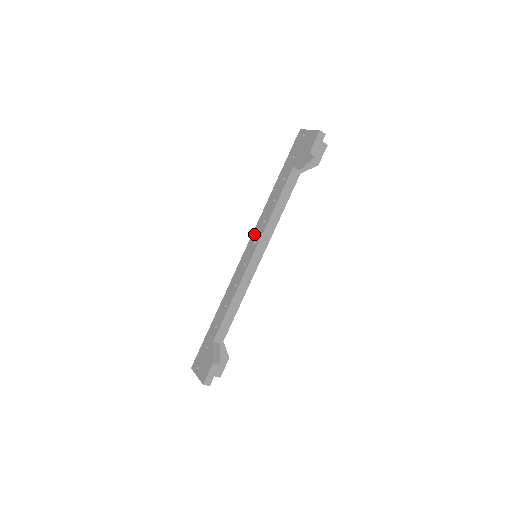
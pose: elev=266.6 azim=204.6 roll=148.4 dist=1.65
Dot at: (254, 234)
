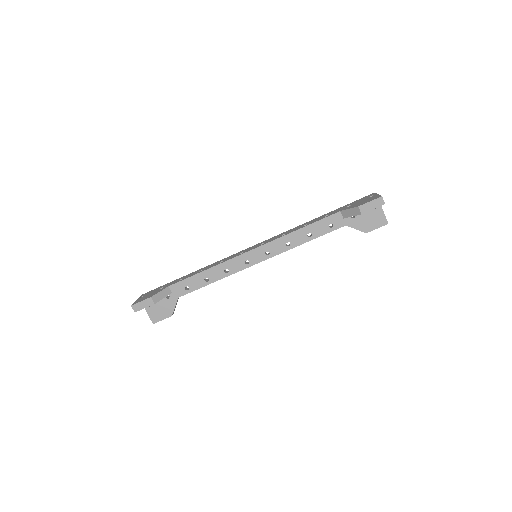
Dot at: (269, 239)
